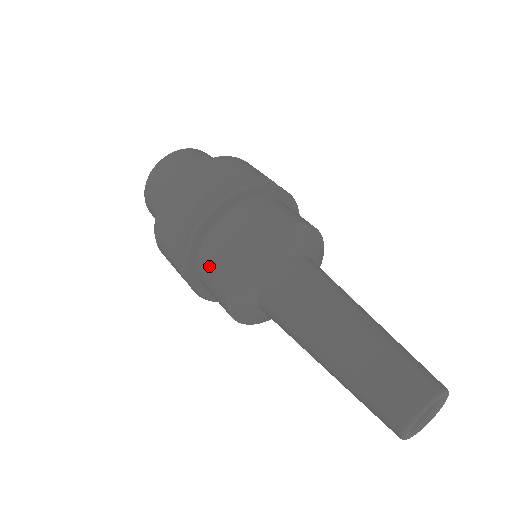
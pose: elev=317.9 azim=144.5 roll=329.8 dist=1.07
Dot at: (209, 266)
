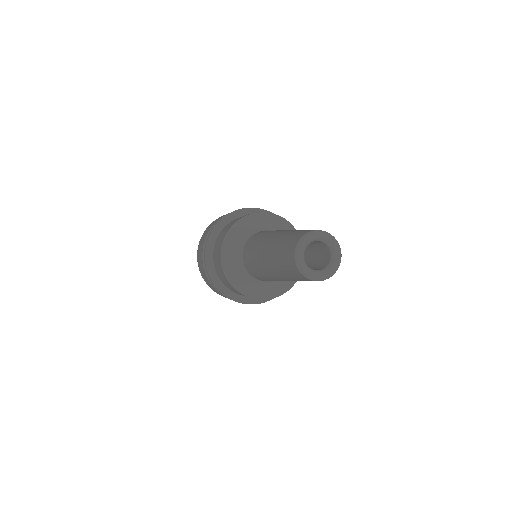
Dot at: (215, 254)
